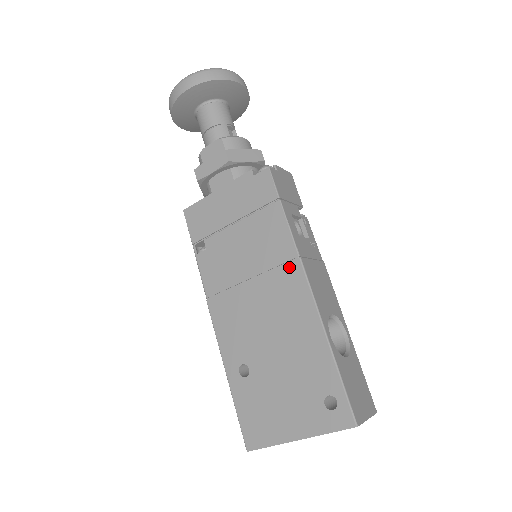
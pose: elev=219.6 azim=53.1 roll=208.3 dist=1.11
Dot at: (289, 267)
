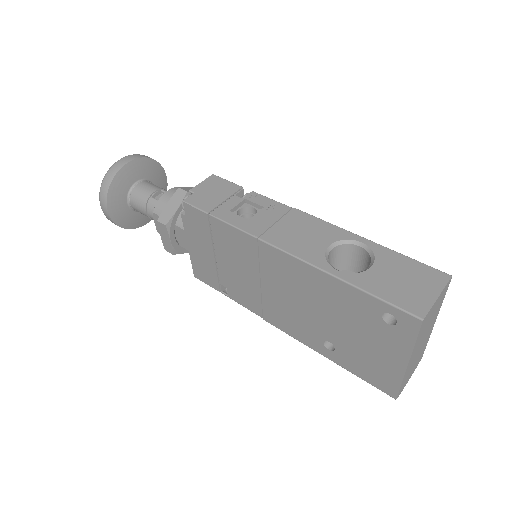
Dot at: (262, 252)
